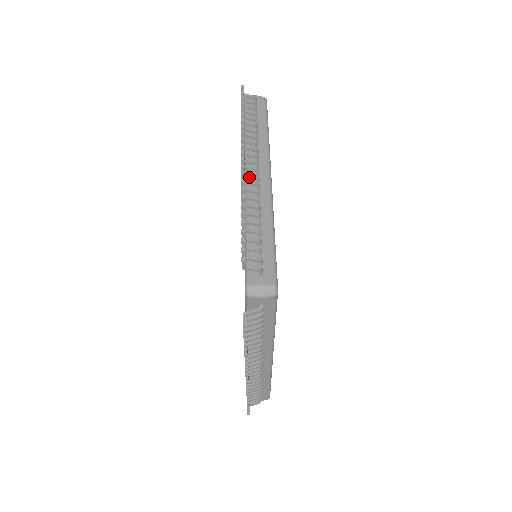
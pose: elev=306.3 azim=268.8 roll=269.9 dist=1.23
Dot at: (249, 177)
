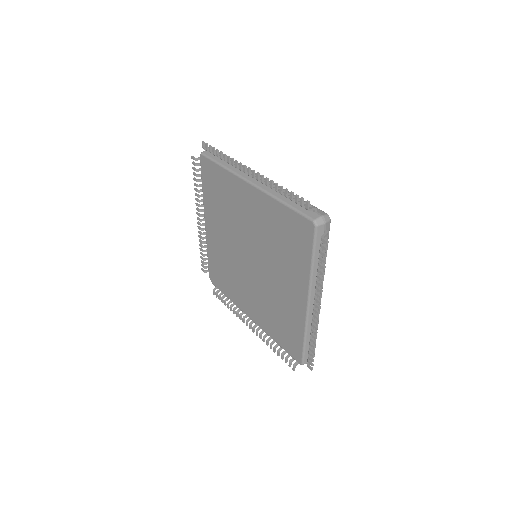
Dot at: occluded
